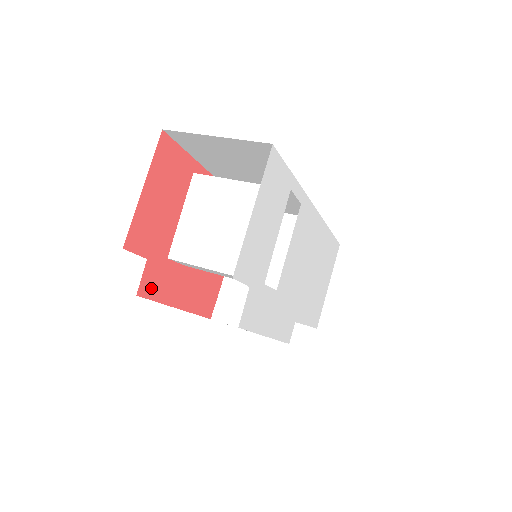
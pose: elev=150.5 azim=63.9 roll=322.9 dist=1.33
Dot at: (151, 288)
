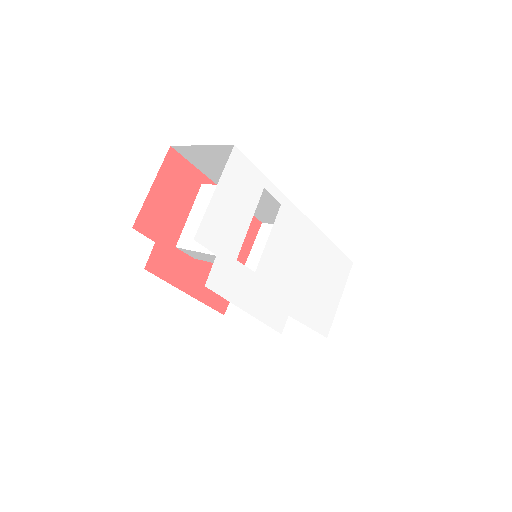
Dot at: (159, 267)
